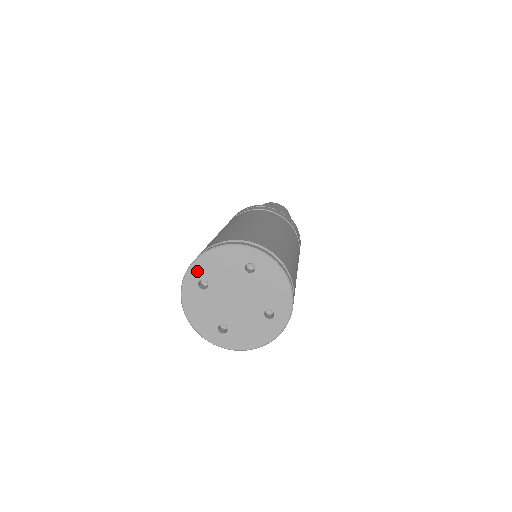
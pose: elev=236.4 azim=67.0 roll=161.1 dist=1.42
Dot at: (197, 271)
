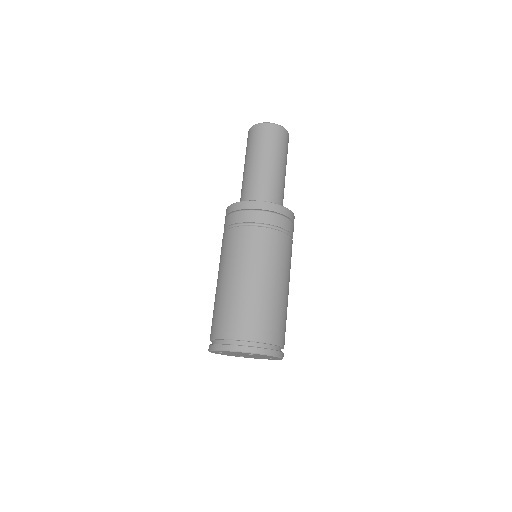
Dot at: occluded
